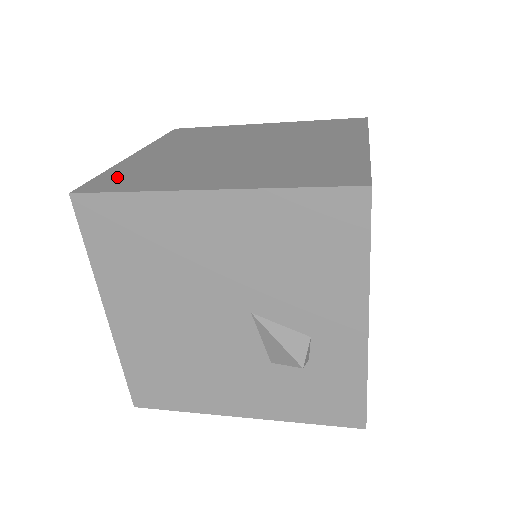
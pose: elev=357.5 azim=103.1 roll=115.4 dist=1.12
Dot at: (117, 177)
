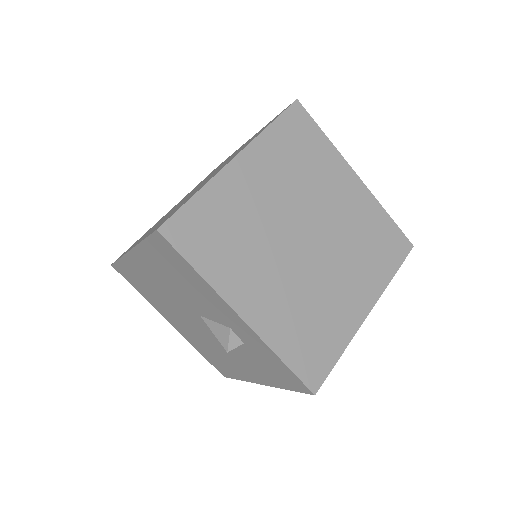
Dot at: occluded
